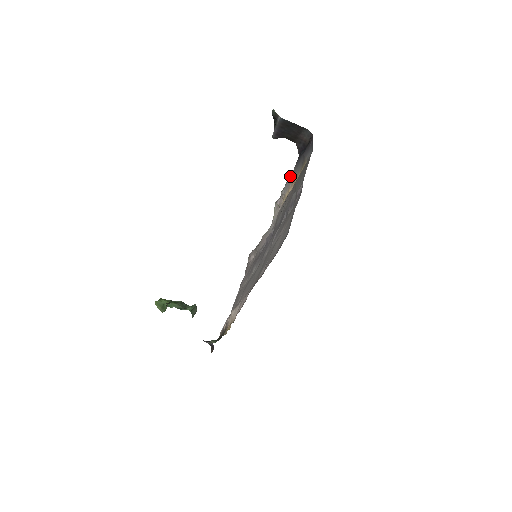
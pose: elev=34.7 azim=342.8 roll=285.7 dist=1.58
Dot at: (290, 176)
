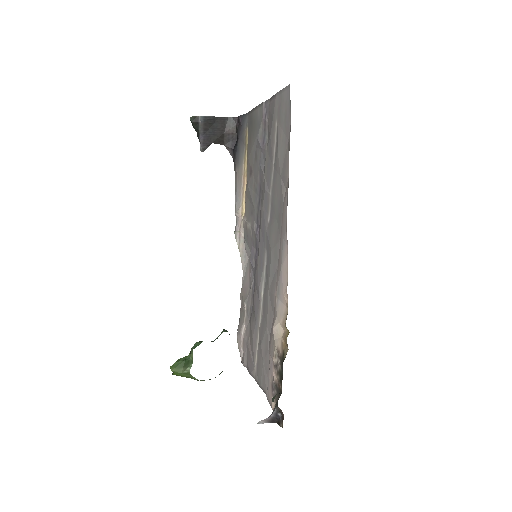
Dot at: (235, 187)
